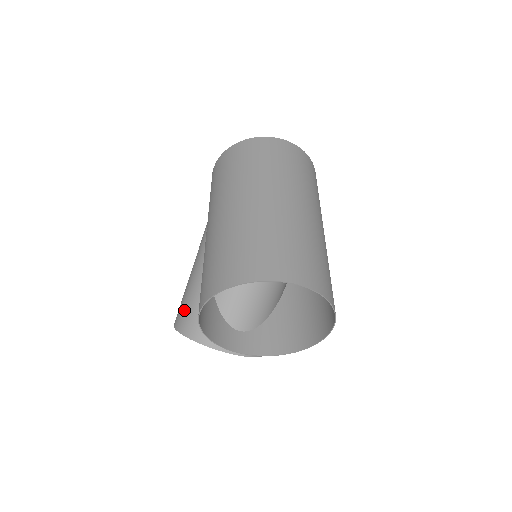
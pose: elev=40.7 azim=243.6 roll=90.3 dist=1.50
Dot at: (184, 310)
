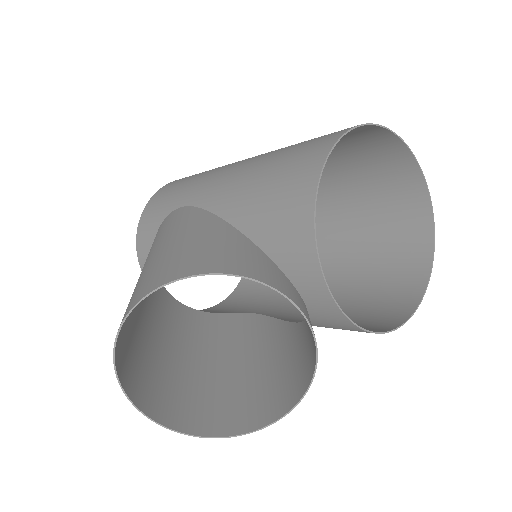
Dot at: (188, 255)
